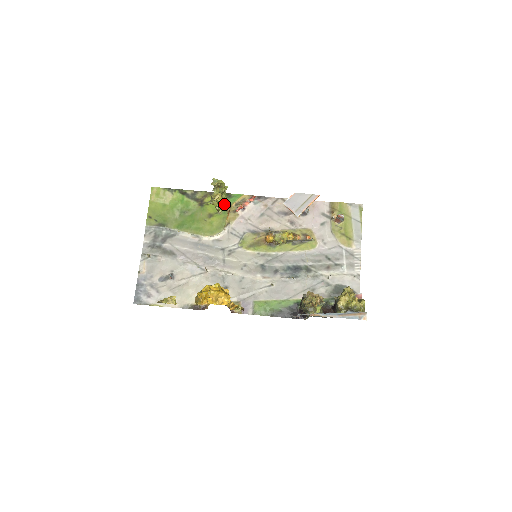
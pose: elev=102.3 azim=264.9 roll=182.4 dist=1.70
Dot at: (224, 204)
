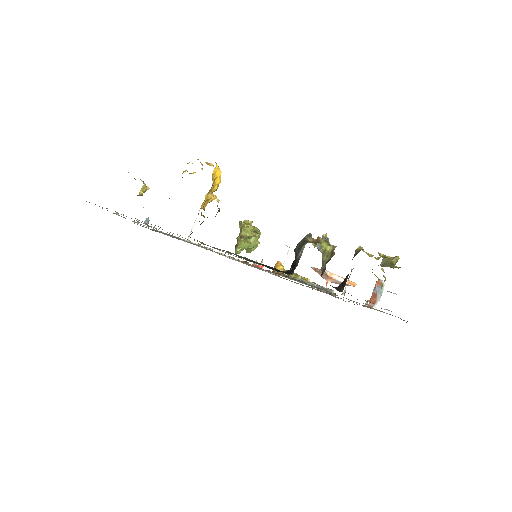
Dot at: occluded
